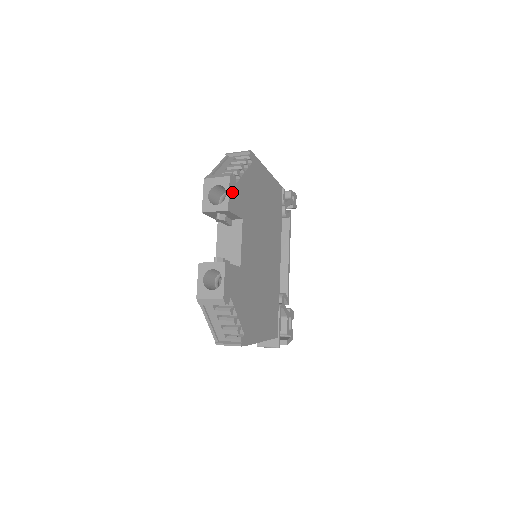
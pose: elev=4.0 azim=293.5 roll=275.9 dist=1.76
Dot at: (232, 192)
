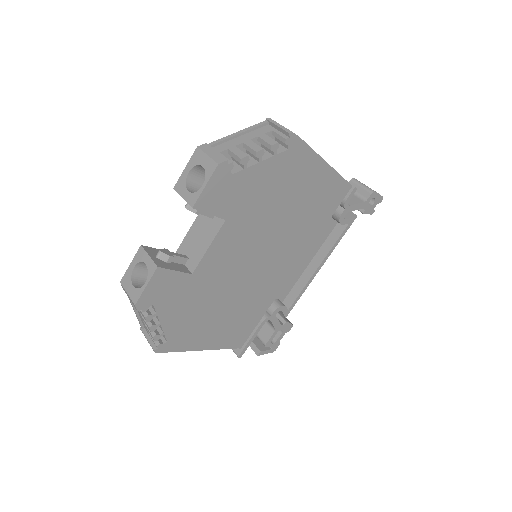
Dot at: (215, 185)
